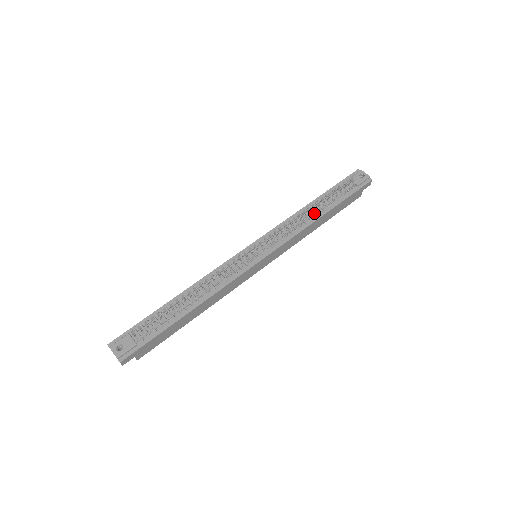
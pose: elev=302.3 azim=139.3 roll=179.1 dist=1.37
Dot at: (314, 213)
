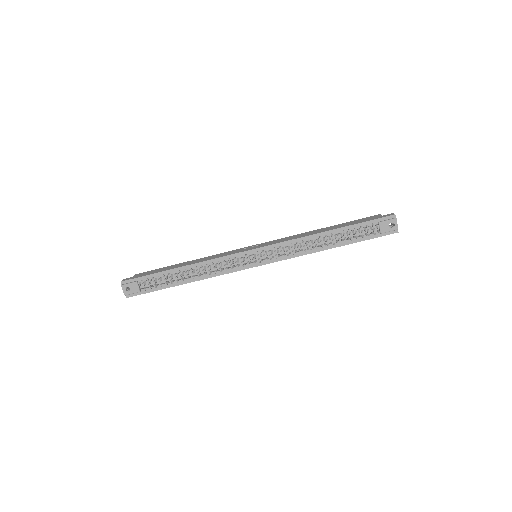
Dot at: (324, 243)
